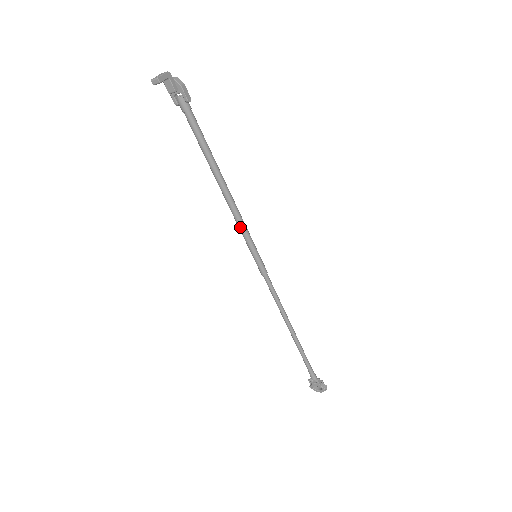
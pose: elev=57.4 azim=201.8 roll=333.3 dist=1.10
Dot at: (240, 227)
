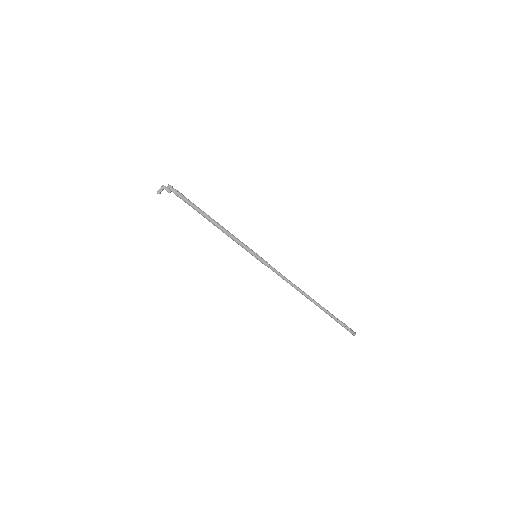
Dot at: (237, 243)
